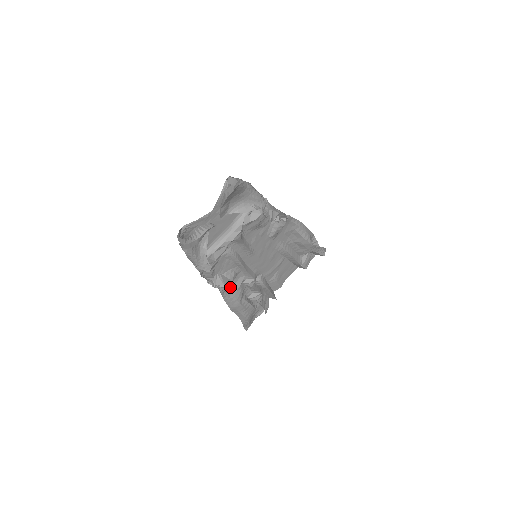
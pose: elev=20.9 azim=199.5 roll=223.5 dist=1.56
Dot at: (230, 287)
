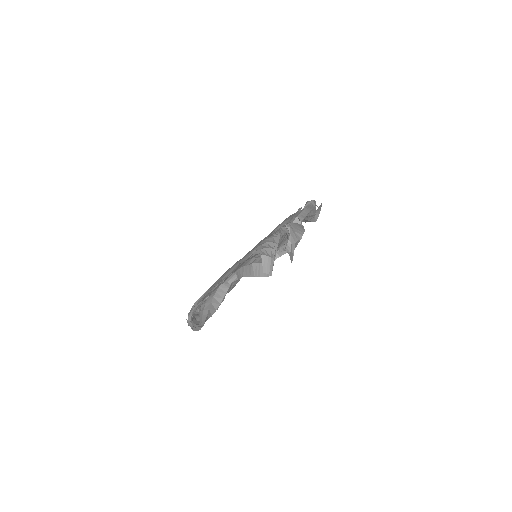
Dot at: occluded
